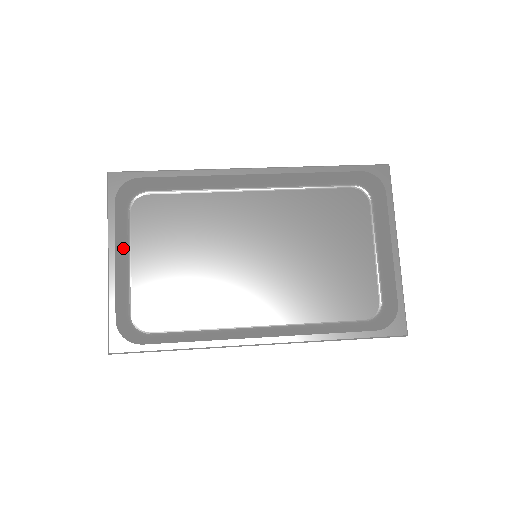
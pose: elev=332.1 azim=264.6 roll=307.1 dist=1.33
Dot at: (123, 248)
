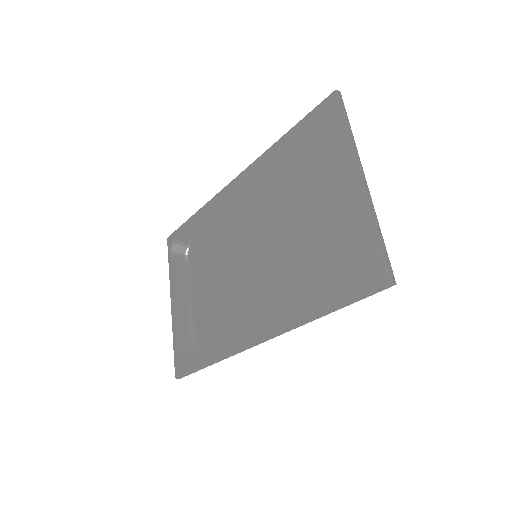
Dot at: (187, 290)
